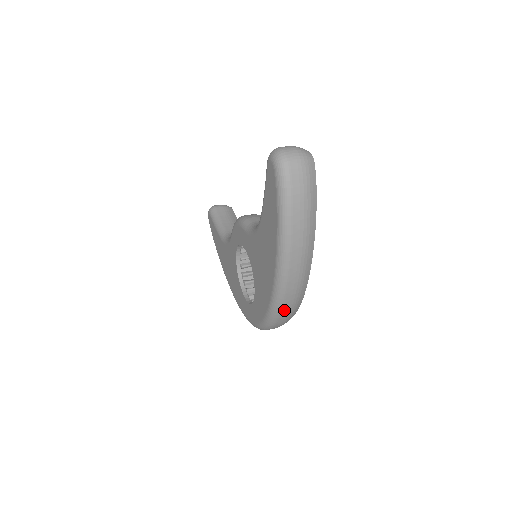
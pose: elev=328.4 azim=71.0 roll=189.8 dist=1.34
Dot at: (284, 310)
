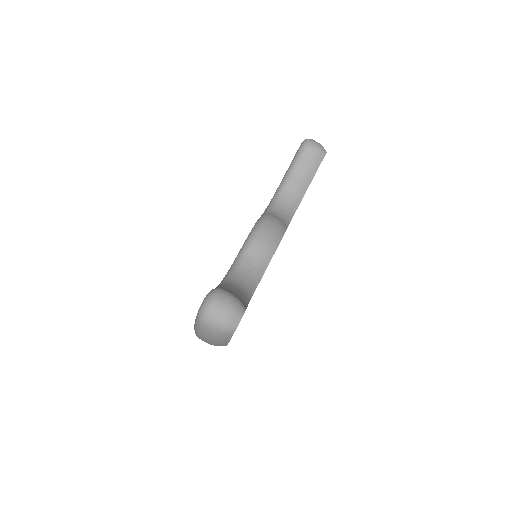
Dot at: occluded
